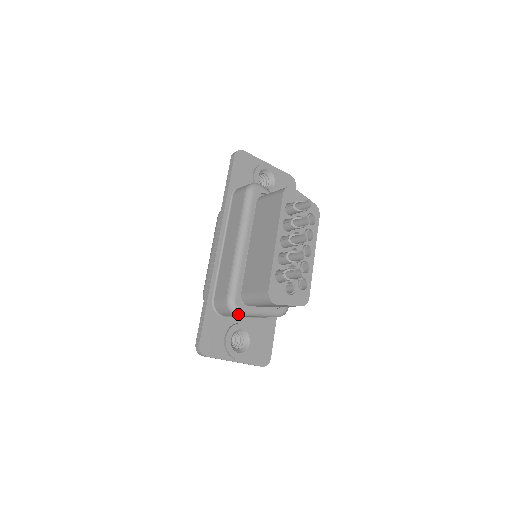
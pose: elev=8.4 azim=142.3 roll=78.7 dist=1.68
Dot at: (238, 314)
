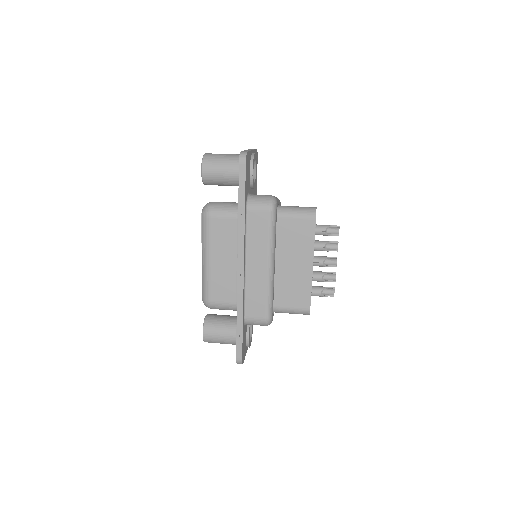
Dot at: occluded
